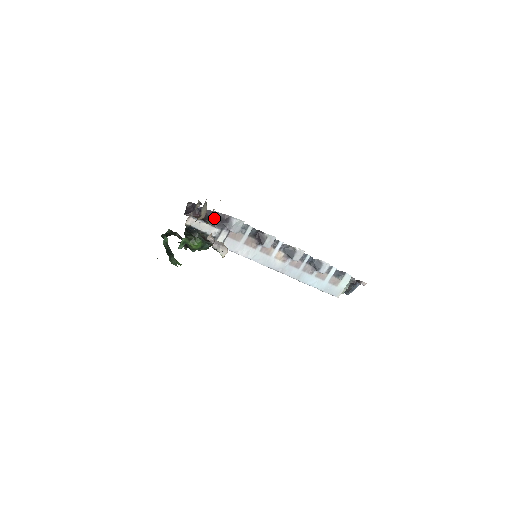
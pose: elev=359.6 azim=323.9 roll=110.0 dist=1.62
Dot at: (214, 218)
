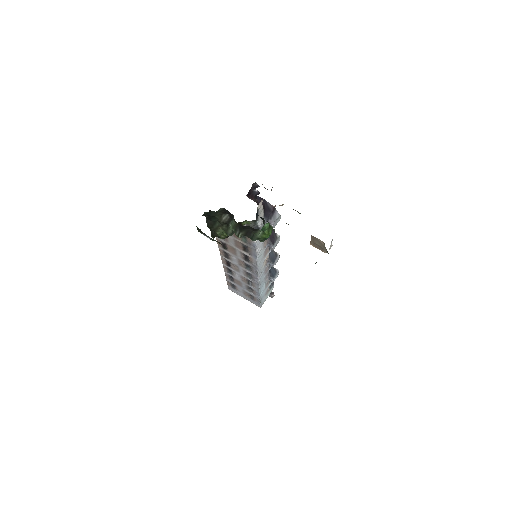
Dot at: occluded
